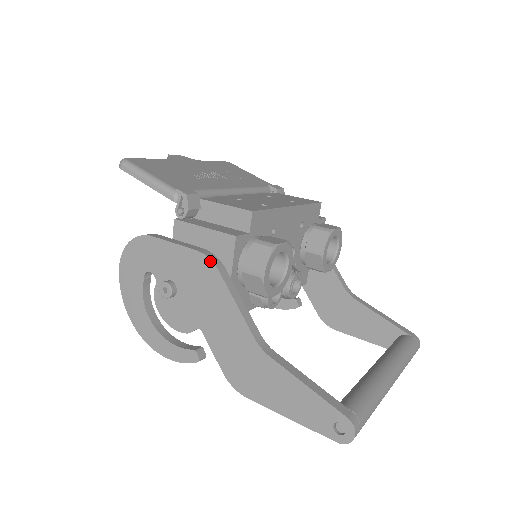
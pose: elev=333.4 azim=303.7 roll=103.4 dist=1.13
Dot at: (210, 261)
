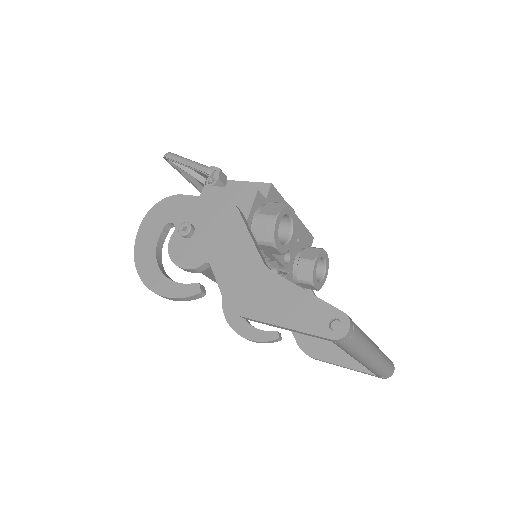
Dot at: (232, 204)
